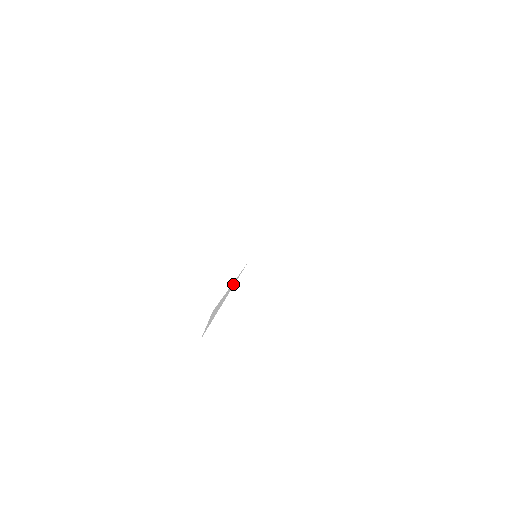
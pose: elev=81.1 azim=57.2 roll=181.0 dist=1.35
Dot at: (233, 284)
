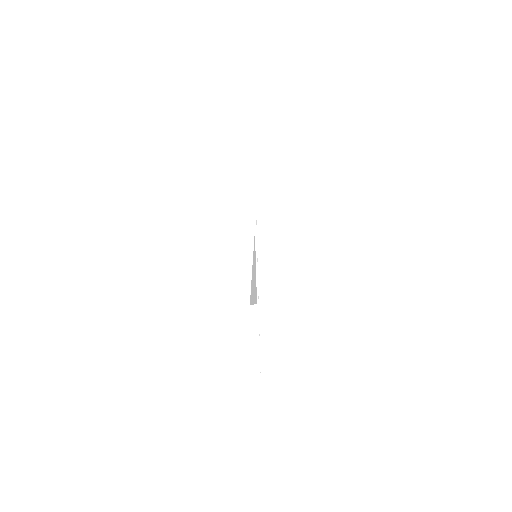
Dot at: (254, 258)
